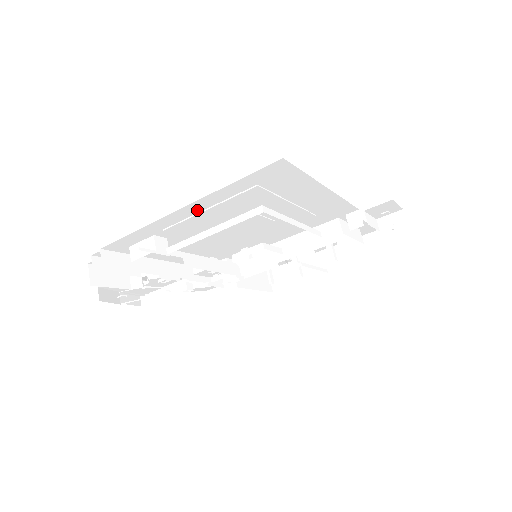
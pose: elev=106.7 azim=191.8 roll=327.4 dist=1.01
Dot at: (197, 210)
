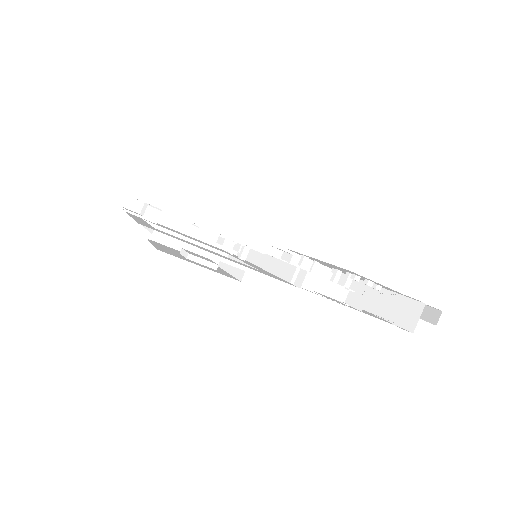
Dot at: occluded
